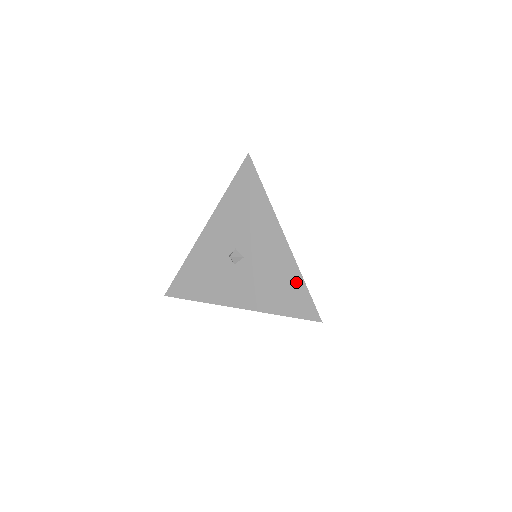
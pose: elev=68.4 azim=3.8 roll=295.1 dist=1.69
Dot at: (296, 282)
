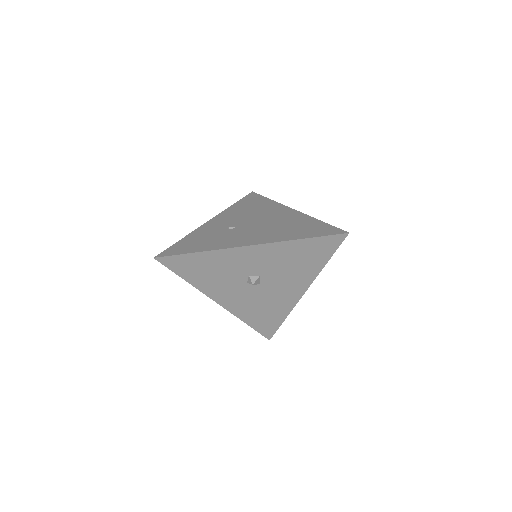
Dot at: (279, 318)
